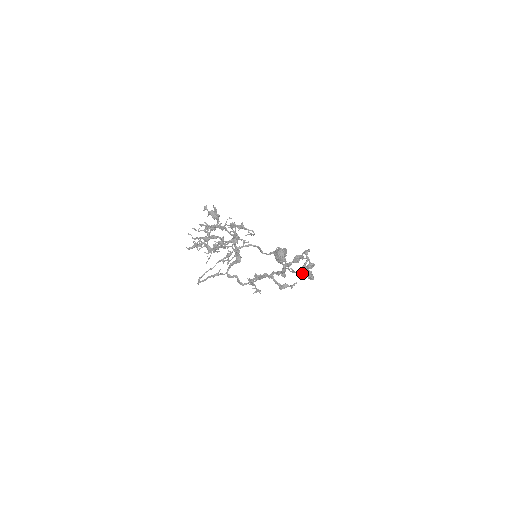
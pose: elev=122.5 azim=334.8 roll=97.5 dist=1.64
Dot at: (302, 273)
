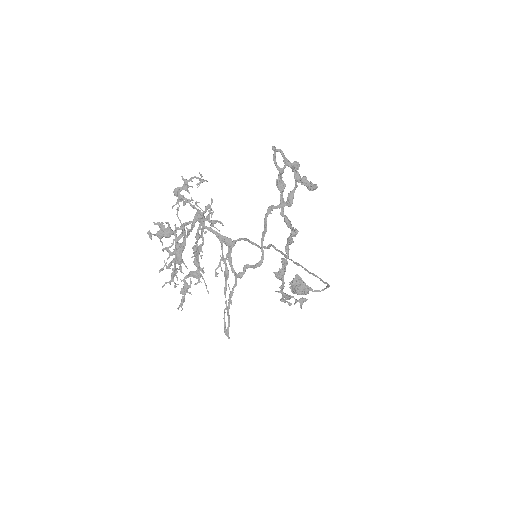
Dot at: (290, 165)
